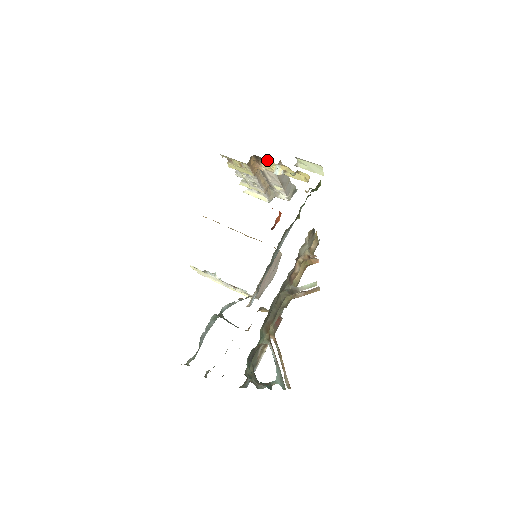
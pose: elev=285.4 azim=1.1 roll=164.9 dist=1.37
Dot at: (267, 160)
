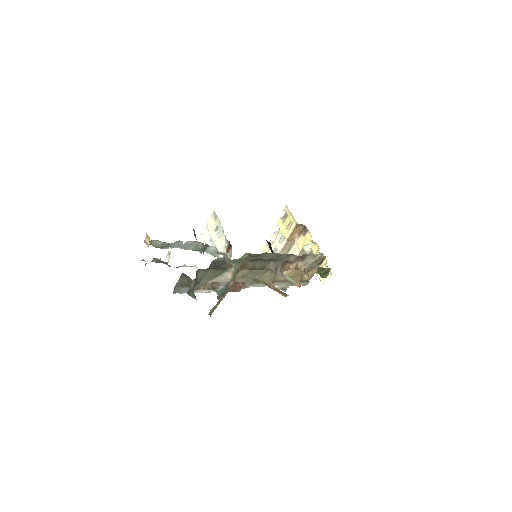
Dot at: (309, 235)
